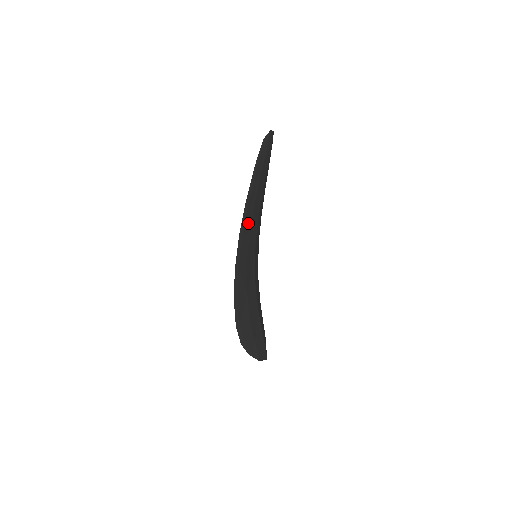
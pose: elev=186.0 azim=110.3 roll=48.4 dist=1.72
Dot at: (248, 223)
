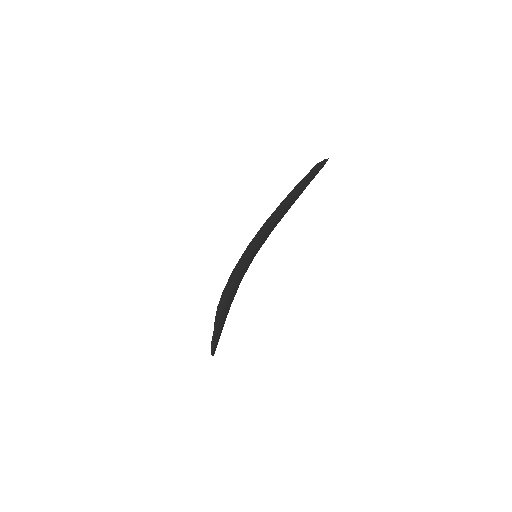
Dot at: occluded
